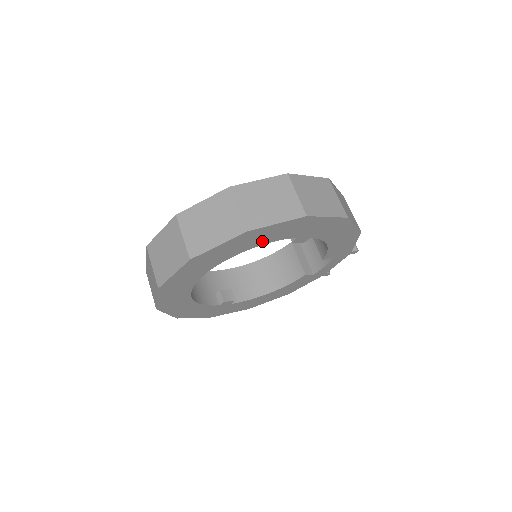
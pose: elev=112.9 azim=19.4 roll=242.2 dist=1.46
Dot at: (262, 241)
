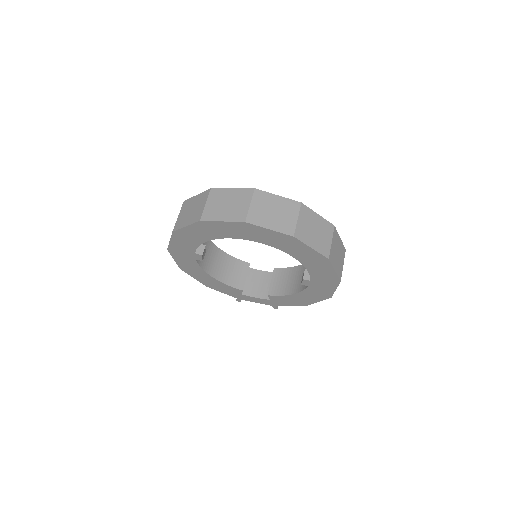
Dot at: (311, 266)
